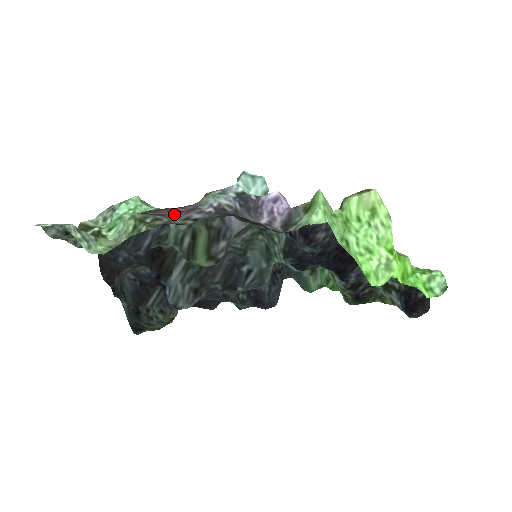
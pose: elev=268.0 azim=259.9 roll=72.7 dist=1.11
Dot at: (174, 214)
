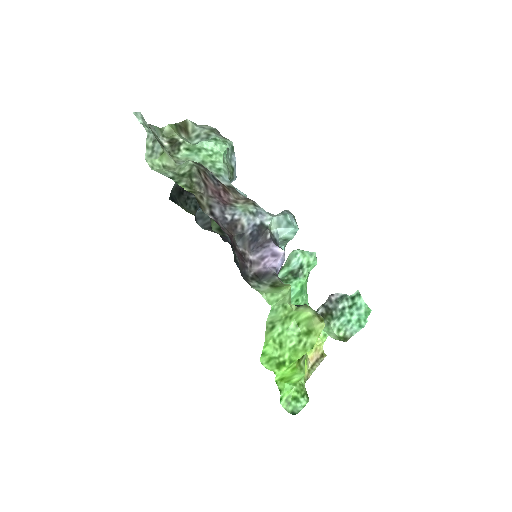
Dot at: (213, 192)
